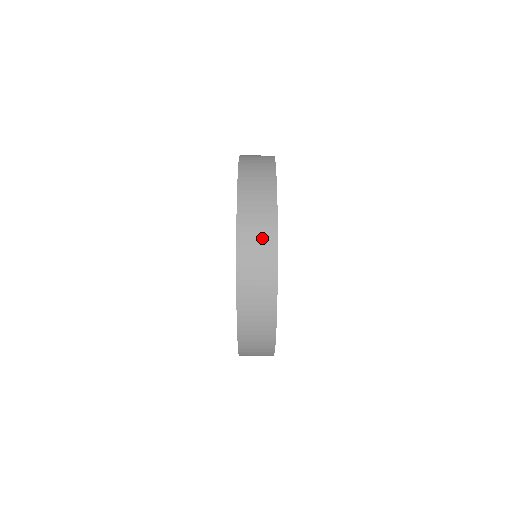
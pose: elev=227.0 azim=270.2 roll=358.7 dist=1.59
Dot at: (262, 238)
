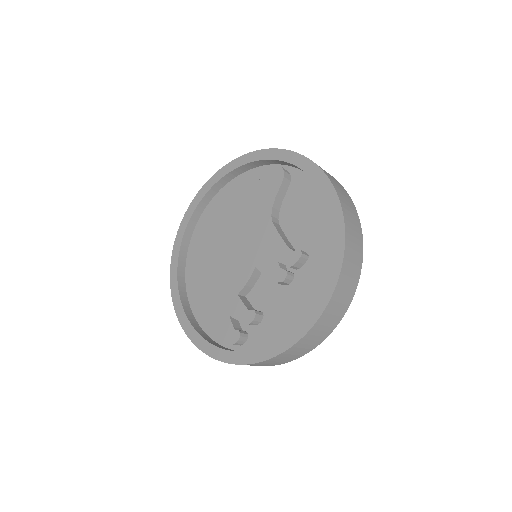
Dot at: (355, 225)
